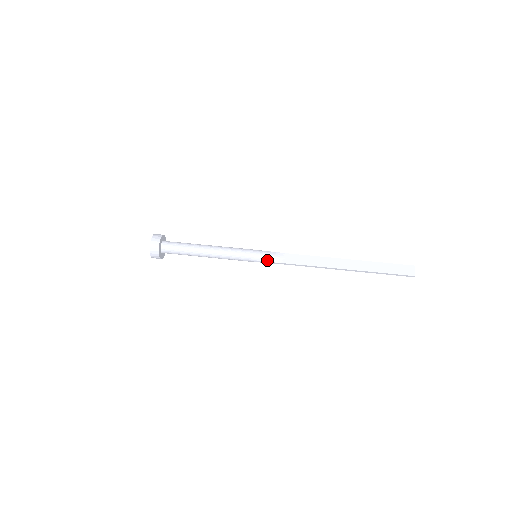
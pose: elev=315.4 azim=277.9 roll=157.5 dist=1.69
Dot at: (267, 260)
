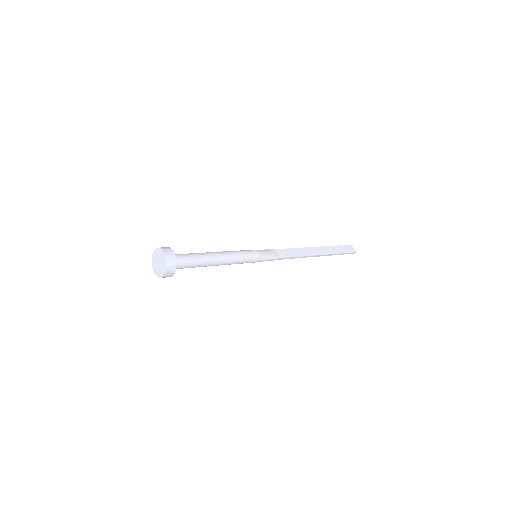
Dot at: (268, 258)
